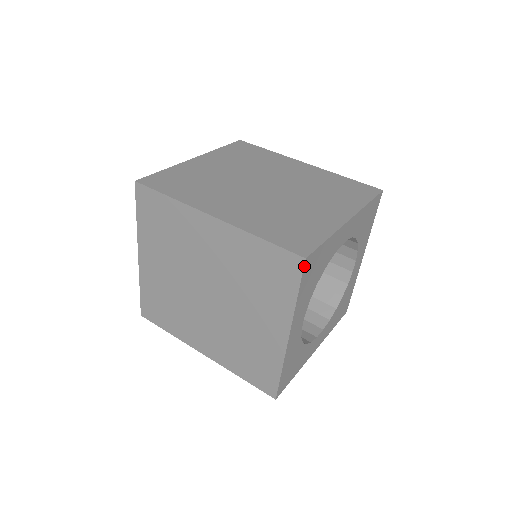
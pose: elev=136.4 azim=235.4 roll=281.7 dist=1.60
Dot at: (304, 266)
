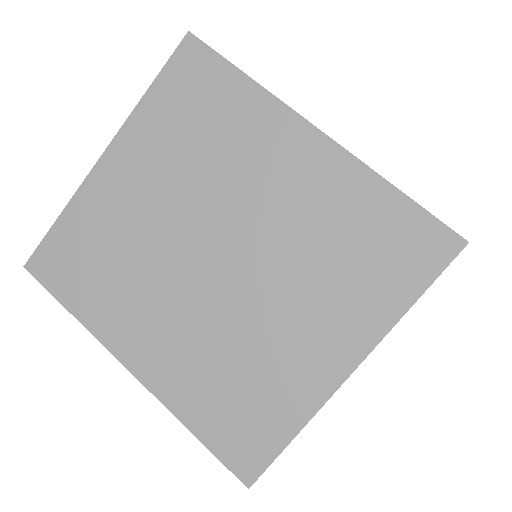
Dot at: occluded
